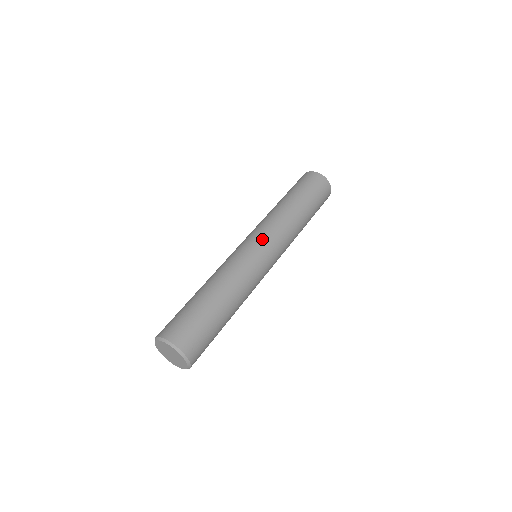
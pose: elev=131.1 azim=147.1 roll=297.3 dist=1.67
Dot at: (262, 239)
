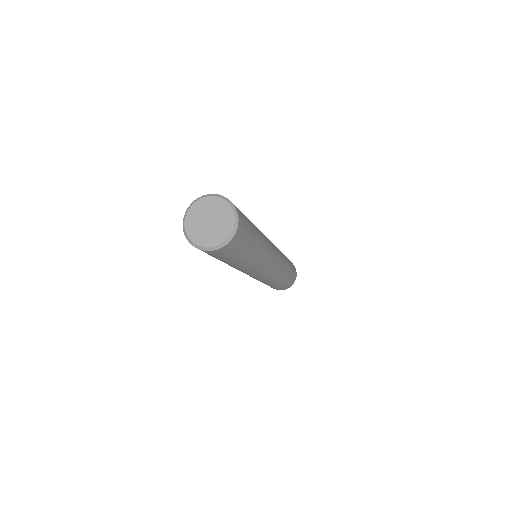
Dot at: occluded
